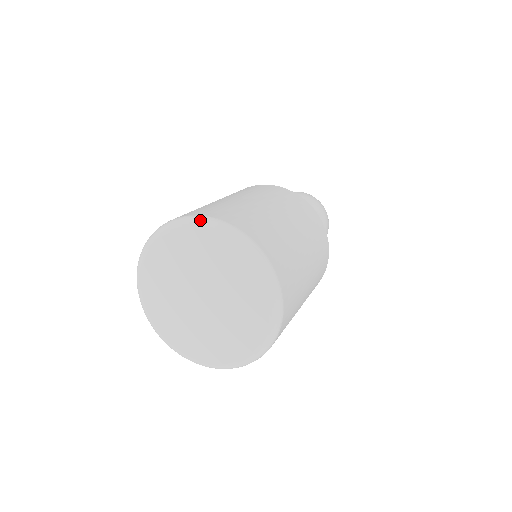
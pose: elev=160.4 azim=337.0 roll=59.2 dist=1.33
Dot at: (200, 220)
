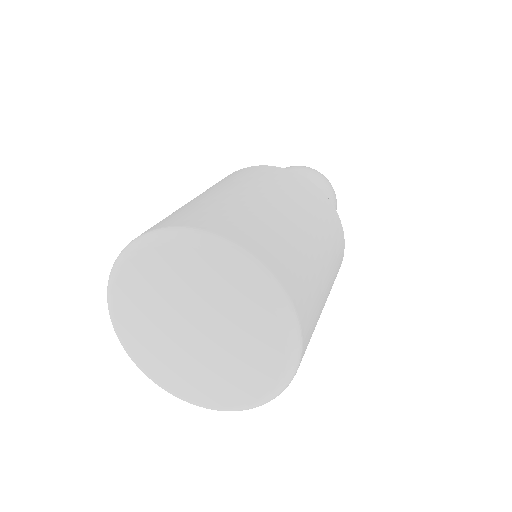
Dot at: (266, 278)
